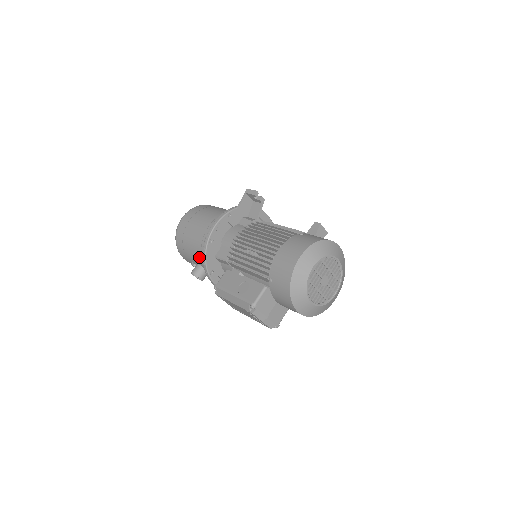
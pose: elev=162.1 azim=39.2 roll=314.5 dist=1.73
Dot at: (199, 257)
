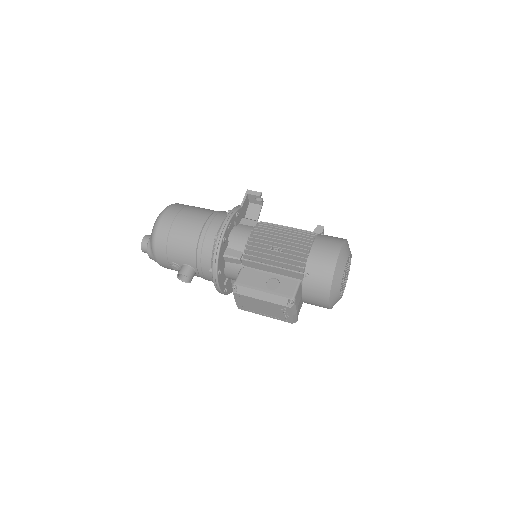
Dot at: (194, 256)
